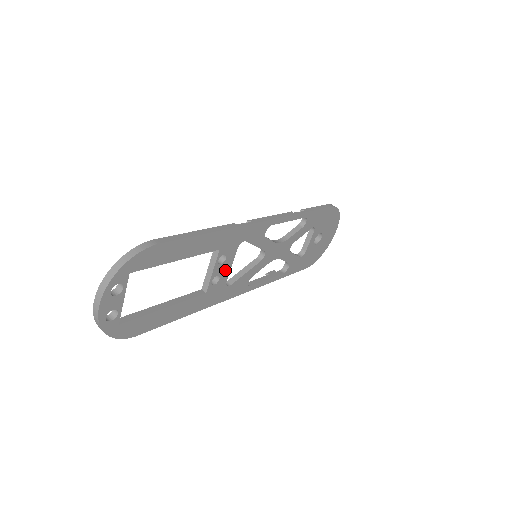
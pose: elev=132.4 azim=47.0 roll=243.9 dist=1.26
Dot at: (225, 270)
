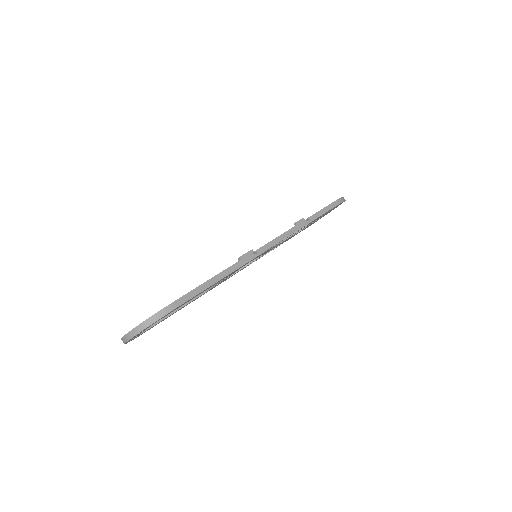
Dot at: occluded
